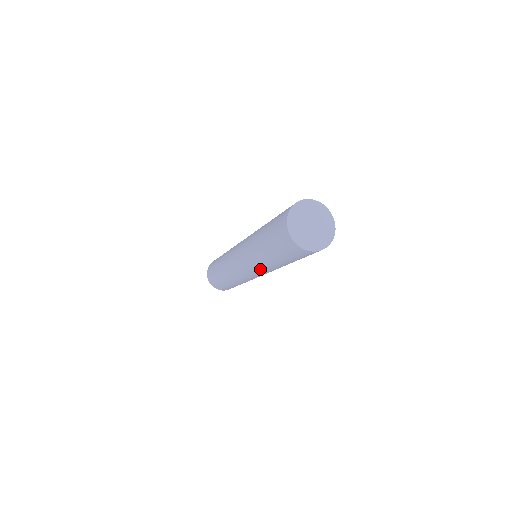
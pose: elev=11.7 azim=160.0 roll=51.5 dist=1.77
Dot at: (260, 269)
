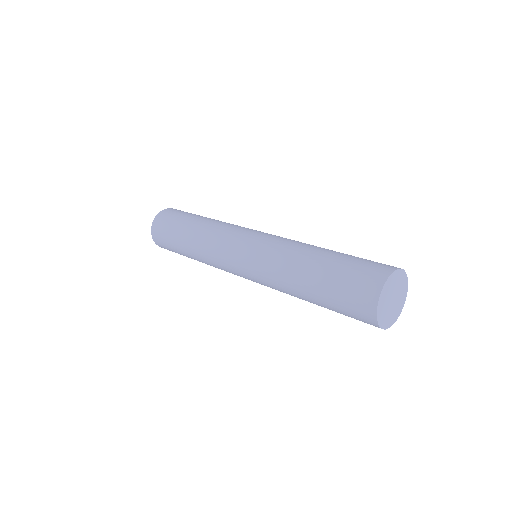
Dot at: (275, 289)
